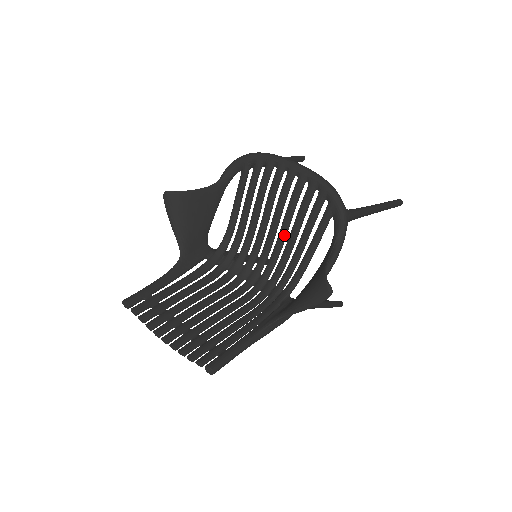
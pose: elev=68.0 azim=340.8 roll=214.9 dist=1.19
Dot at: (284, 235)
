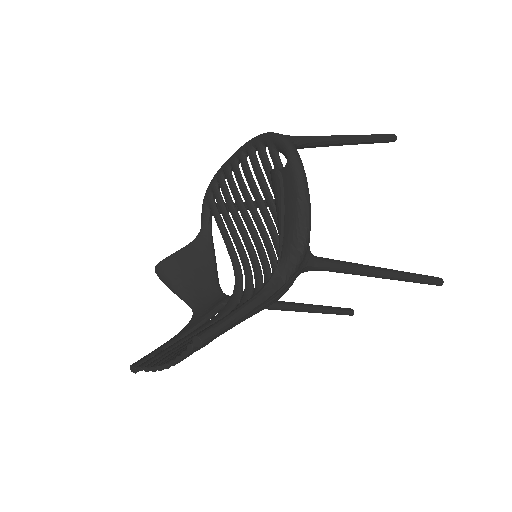
Dot at: (267, 217)
